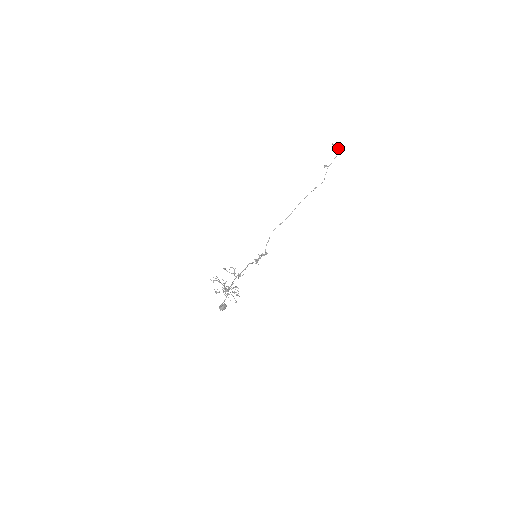
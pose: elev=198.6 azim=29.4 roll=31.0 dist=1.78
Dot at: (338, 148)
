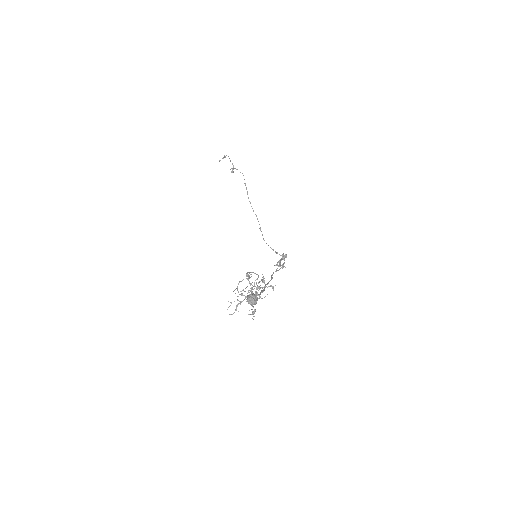
Dot at: (224, 156)
